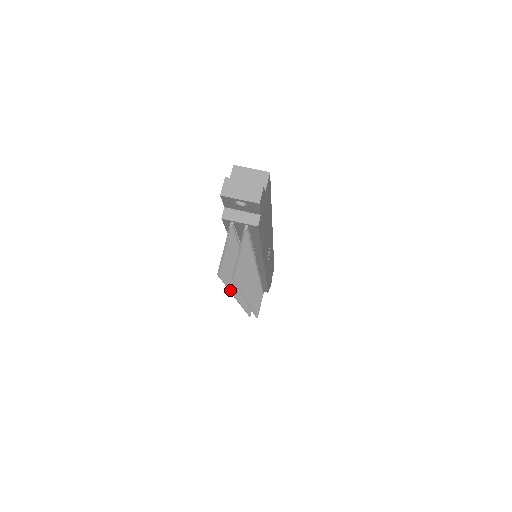
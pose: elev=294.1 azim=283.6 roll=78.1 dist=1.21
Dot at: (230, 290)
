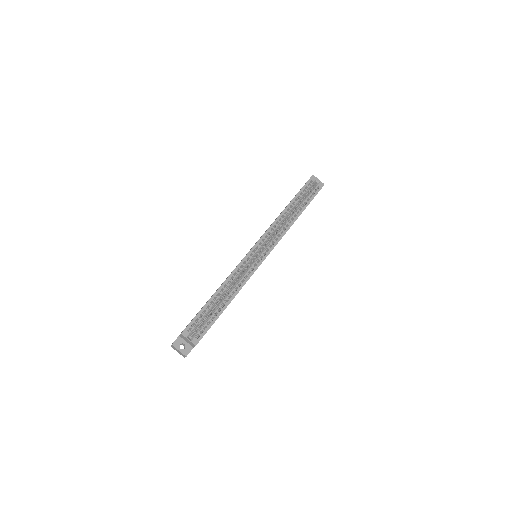
Dot at: occluded
